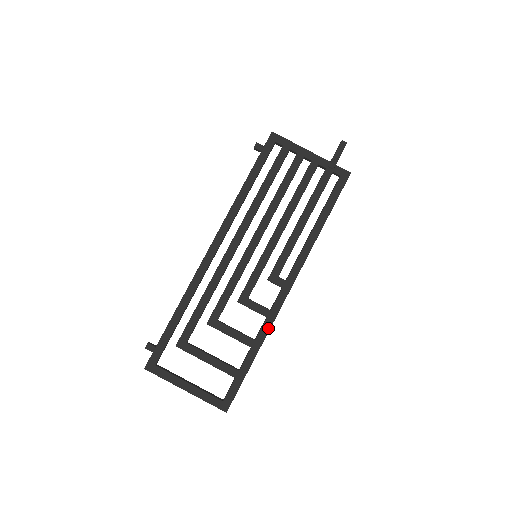
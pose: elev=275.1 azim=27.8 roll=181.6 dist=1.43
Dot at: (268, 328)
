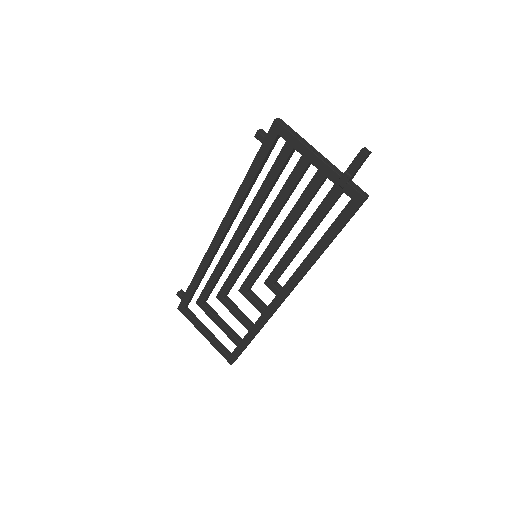
Dot at: (262, 323)
